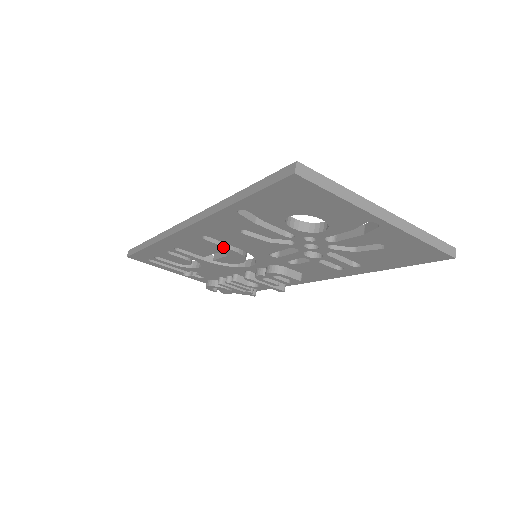
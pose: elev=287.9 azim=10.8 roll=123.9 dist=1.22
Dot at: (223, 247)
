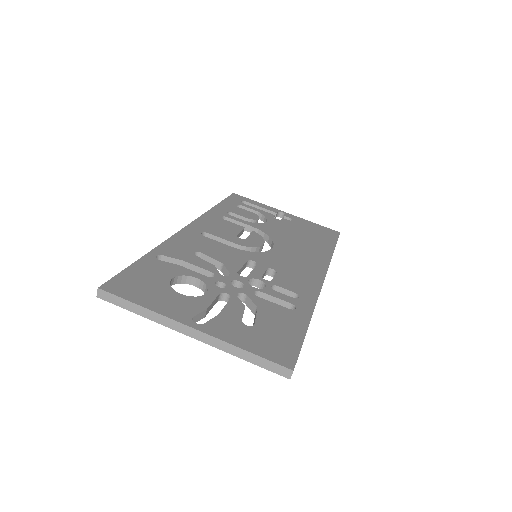
Dot at: occluded
